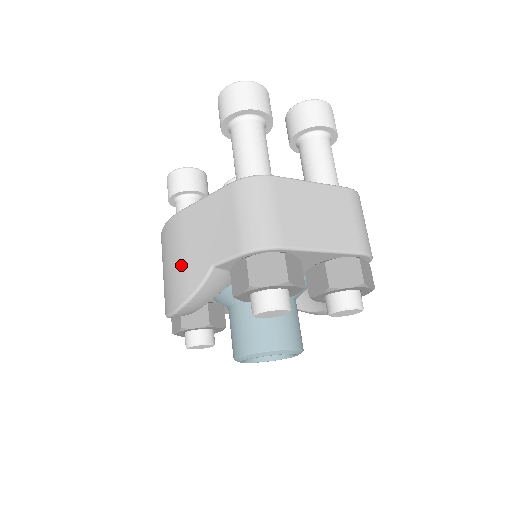
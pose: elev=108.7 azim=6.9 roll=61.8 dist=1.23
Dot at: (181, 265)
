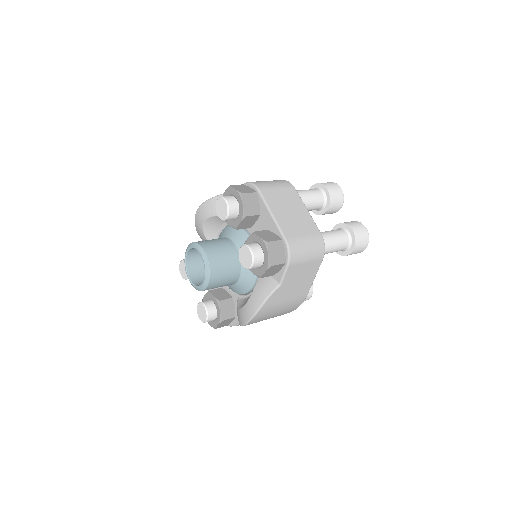
Dot at: occluded
